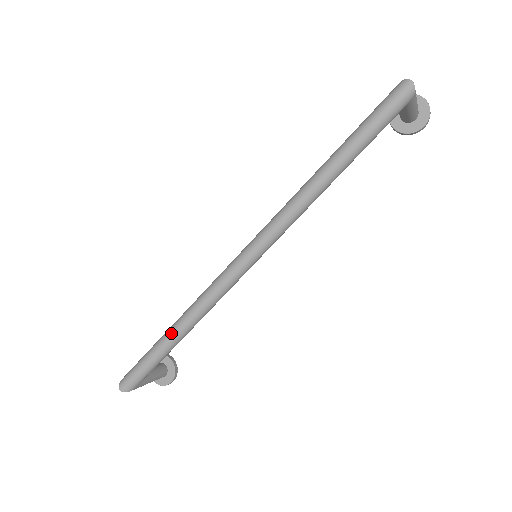
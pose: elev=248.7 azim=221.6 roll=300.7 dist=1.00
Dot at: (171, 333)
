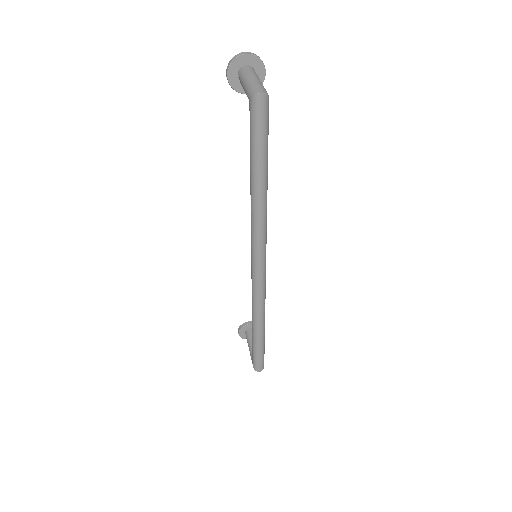
Dot at: (259, 333)
